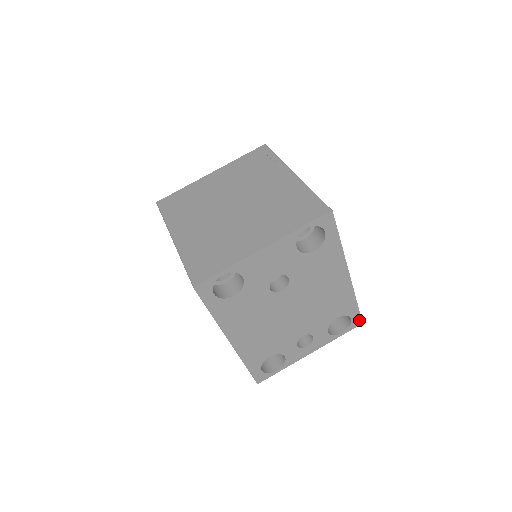
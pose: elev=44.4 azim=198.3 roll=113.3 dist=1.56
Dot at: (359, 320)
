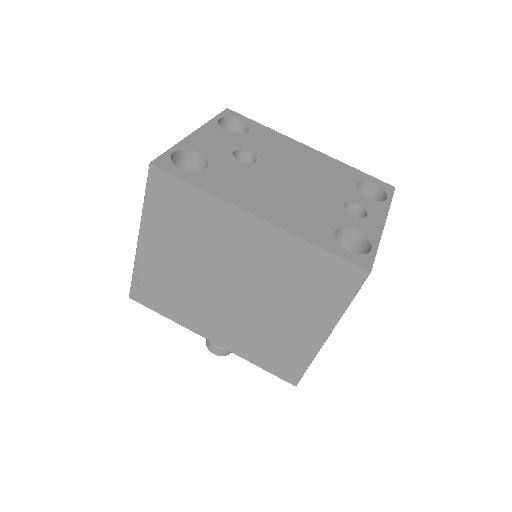
Dot at: (386, 185)
